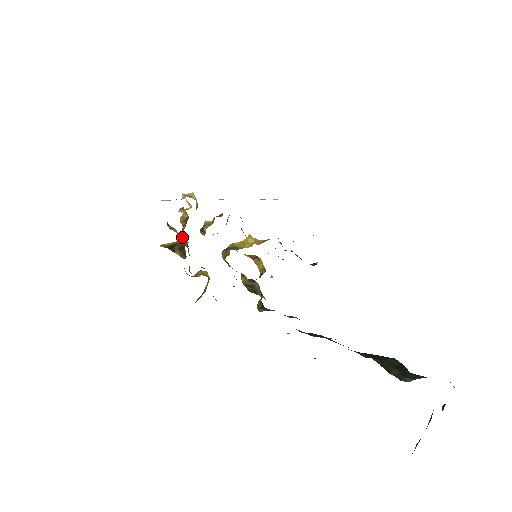
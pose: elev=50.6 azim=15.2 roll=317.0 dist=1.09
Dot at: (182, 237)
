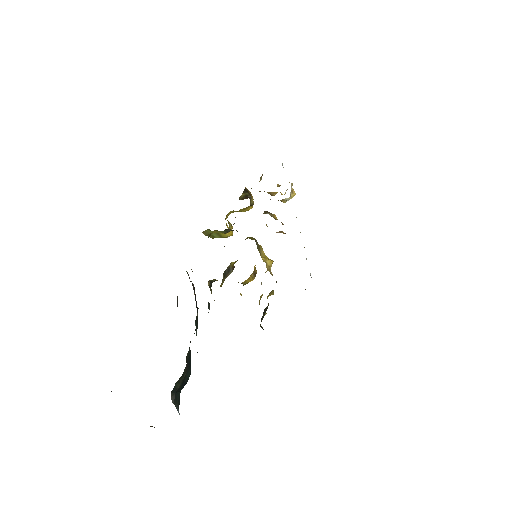
Dot at: occluded
